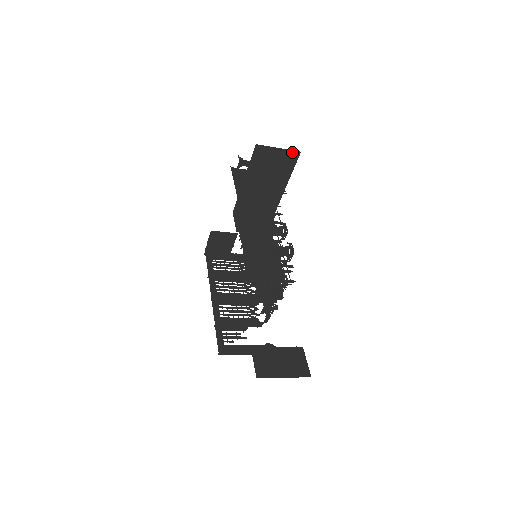
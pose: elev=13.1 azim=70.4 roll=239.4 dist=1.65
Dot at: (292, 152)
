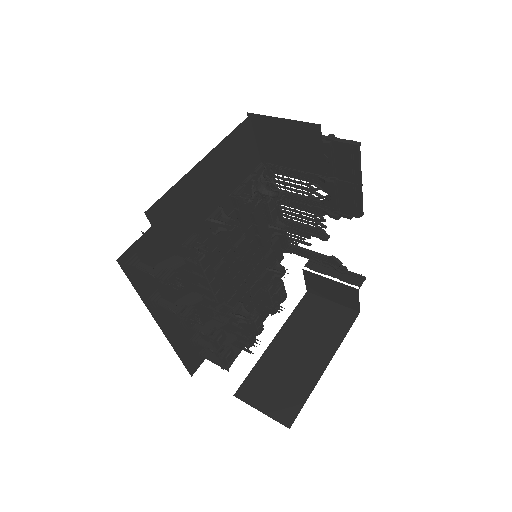
Dot at: occluded
